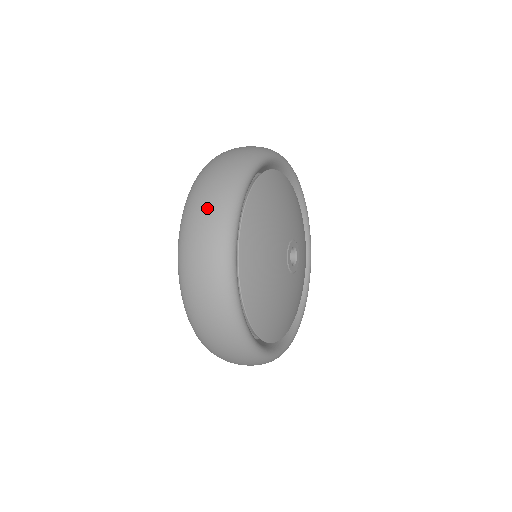
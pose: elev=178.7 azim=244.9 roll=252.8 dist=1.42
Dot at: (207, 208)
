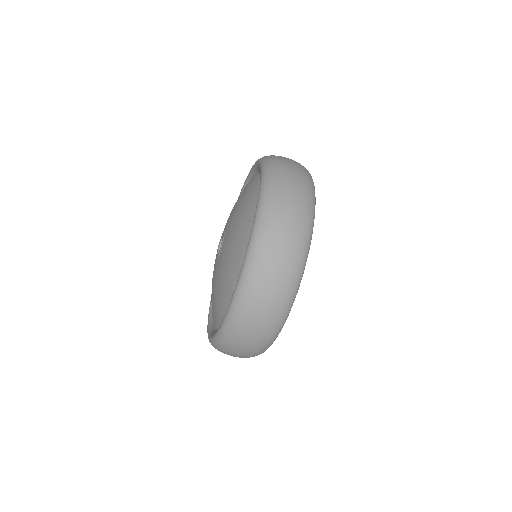
Dot at: occluded
